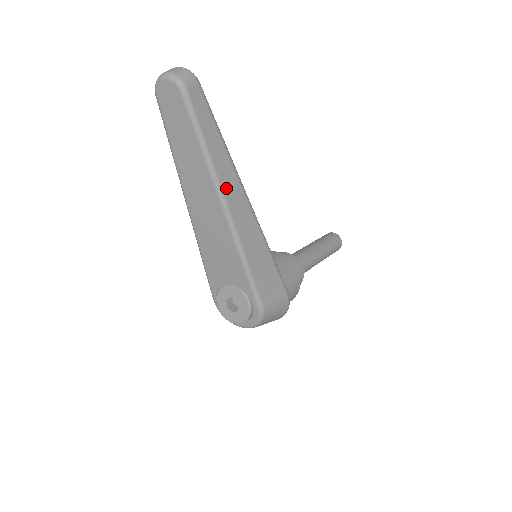
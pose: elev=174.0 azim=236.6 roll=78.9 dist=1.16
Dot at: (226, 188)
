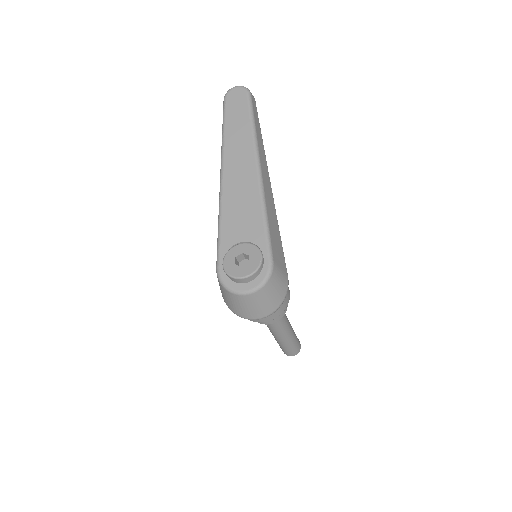
Dot at: (261, 159)
